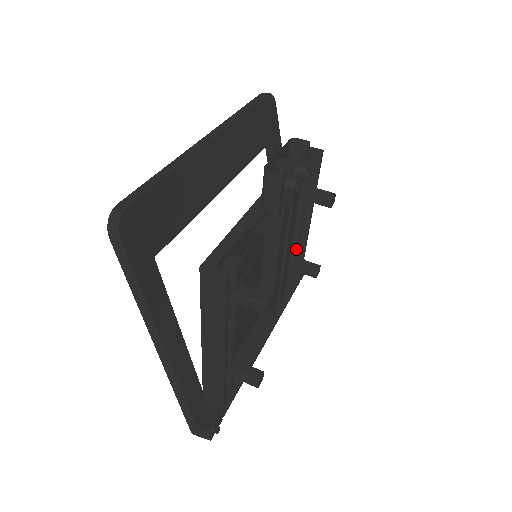
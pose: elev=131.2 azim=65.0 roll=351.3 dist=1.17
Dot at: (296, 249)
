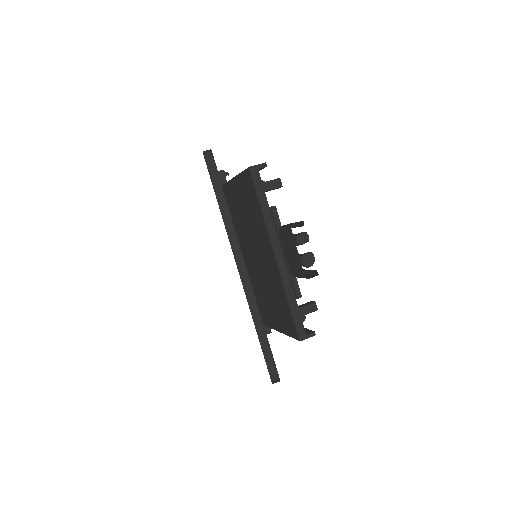
Dot at: occluded
